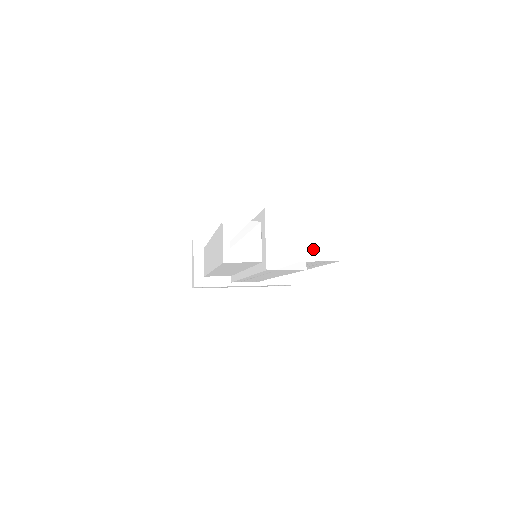
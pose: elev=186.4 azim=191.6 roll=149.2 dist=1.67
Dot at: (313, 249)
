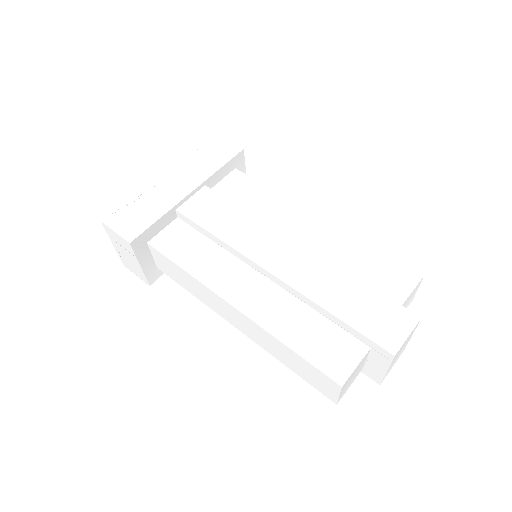
Dot at: occluded
